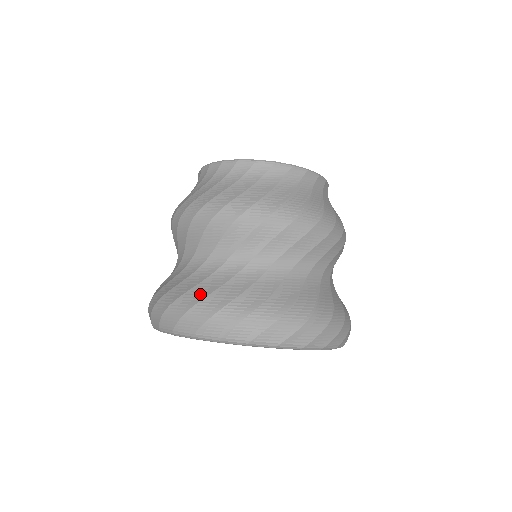
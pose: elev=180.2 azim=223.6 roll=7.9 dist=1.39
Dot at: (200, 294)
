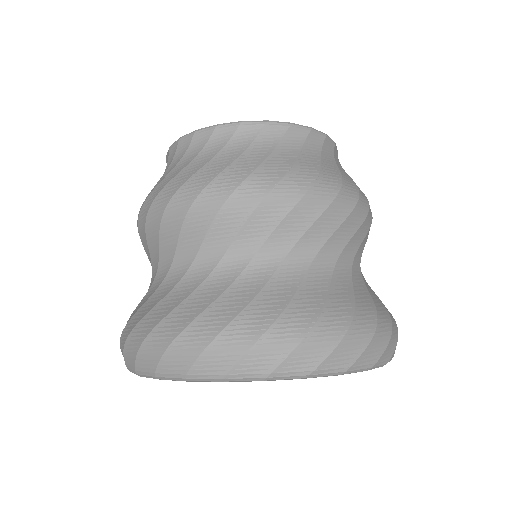
Dot at: (309, 310)
